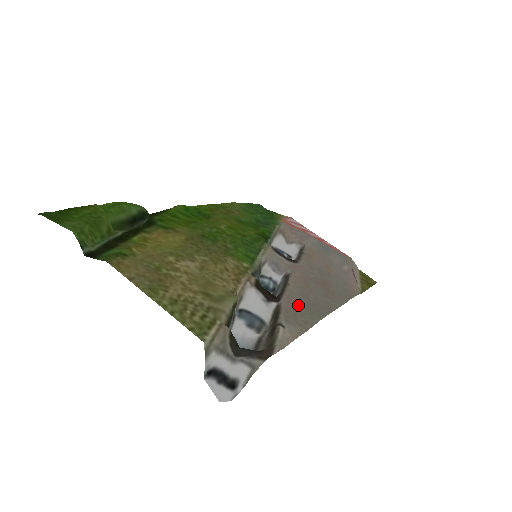
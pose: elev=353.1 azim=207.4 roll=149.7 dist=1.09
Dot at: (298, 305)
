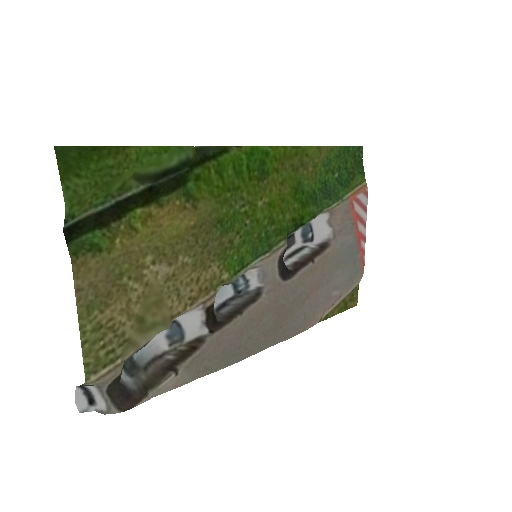
Dot at: (221, 346)
